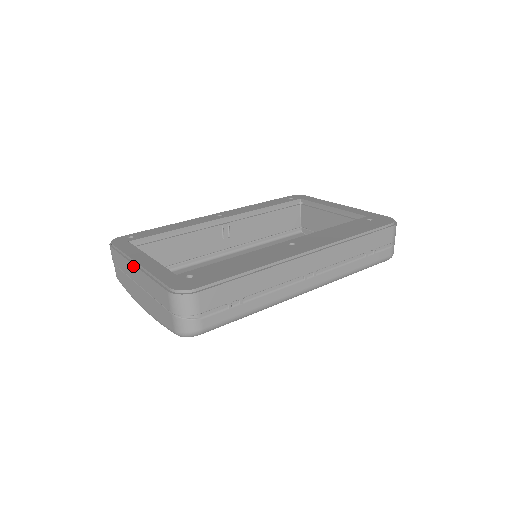
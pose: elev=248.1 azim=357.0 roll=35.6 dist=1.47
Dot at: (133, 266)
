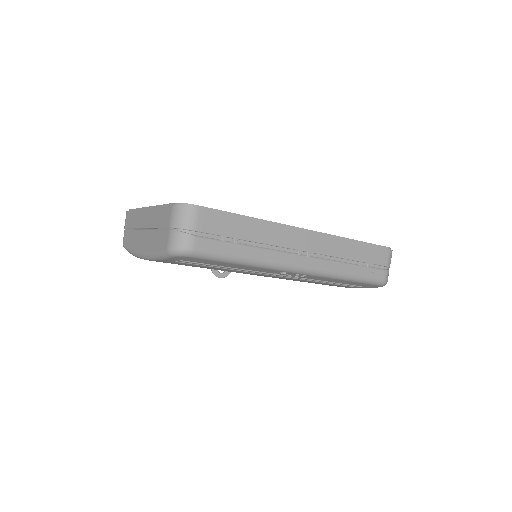
Dot at: (144, 211)
